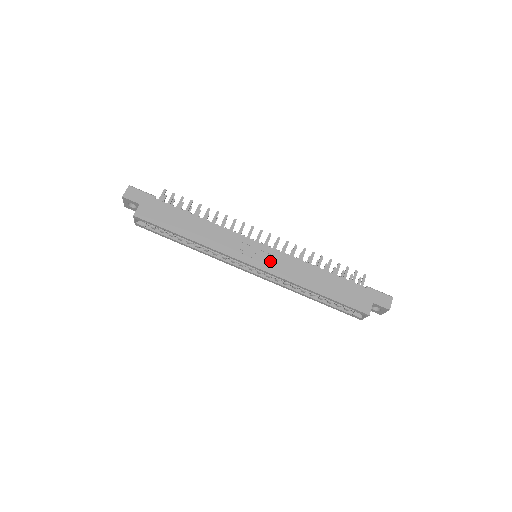
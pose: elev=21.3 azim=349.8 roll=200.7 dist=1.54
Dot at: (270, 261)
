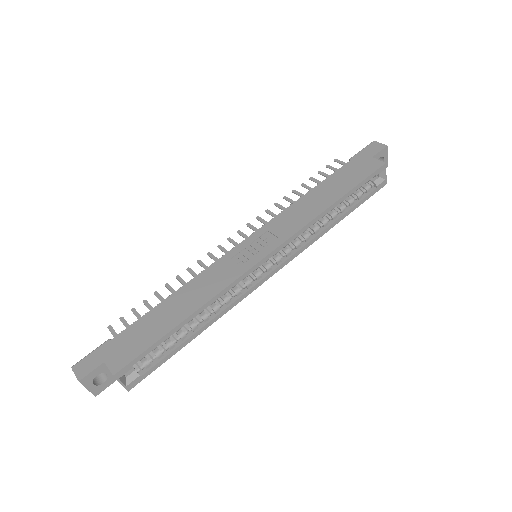
Dot at: (271, 237)
